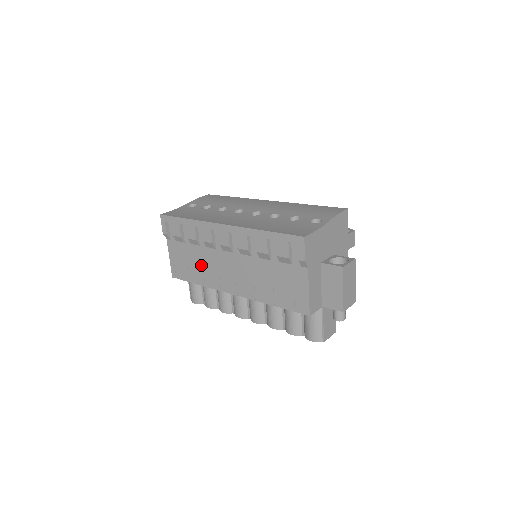
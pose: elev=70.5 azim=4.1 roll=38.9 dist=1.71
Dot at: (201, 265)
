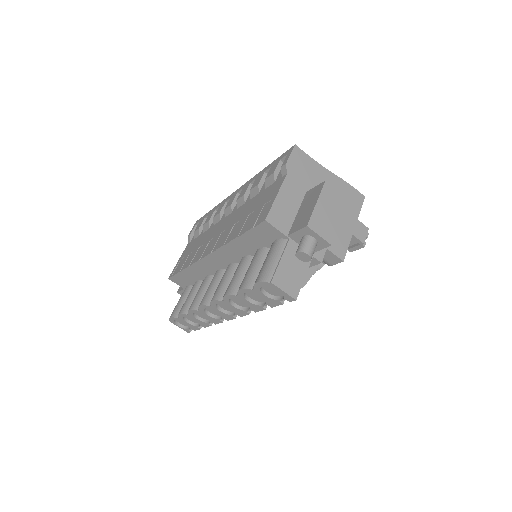
Dot at: (199, 246)
